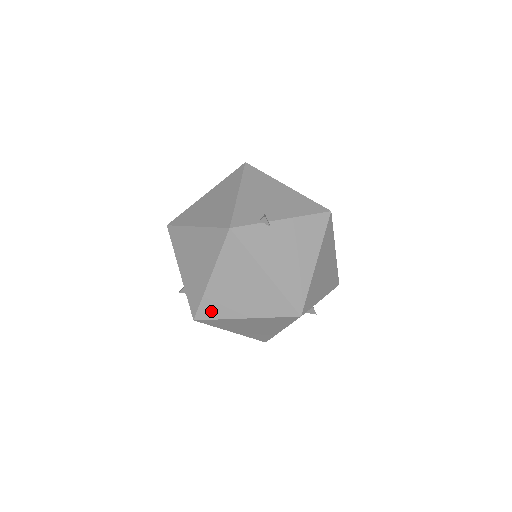
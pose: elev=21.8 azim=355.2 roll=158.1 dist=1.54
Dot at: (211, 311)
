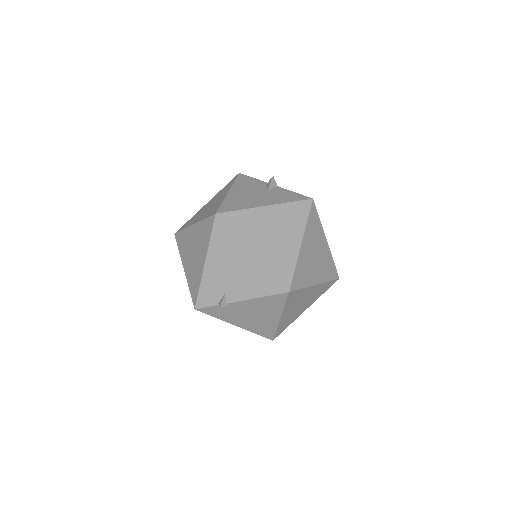
Dot at: occluded
